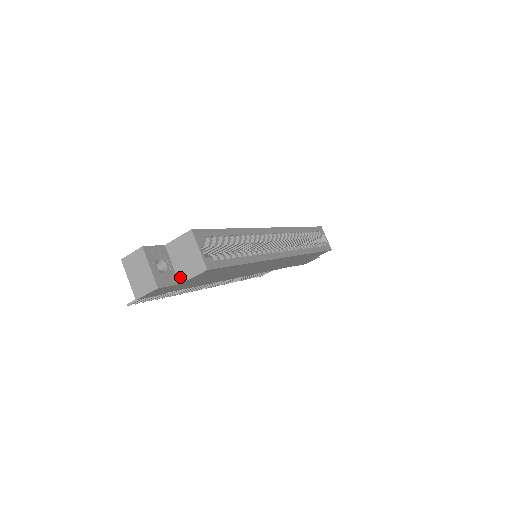
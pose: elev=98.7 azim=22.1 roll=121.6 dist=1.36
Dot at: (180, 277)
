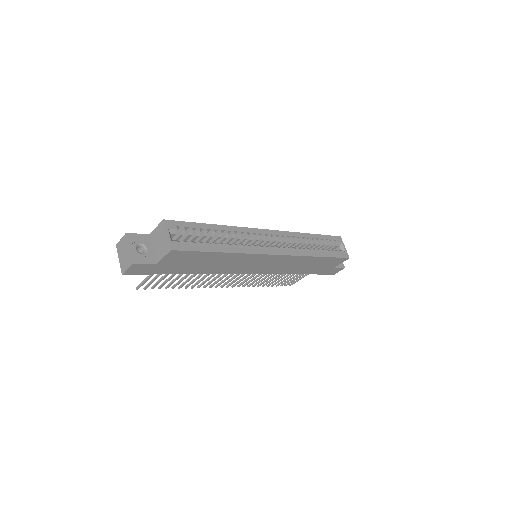
Dot at: (157, 258)
